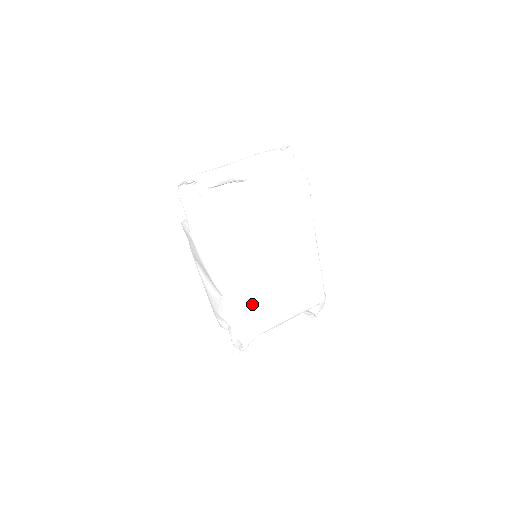
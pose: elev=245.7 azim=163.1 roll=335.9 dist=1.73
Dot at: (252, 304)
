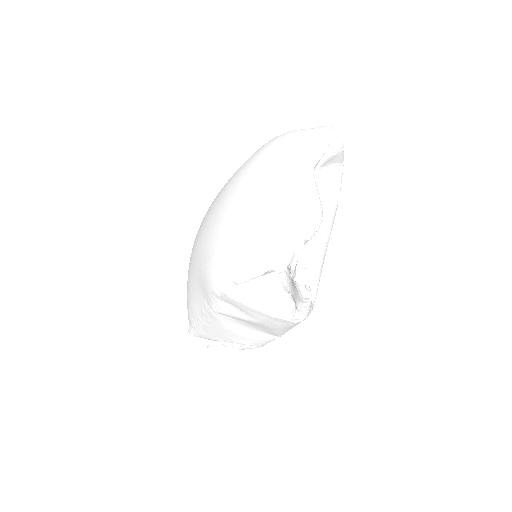
Dot at: occluded
